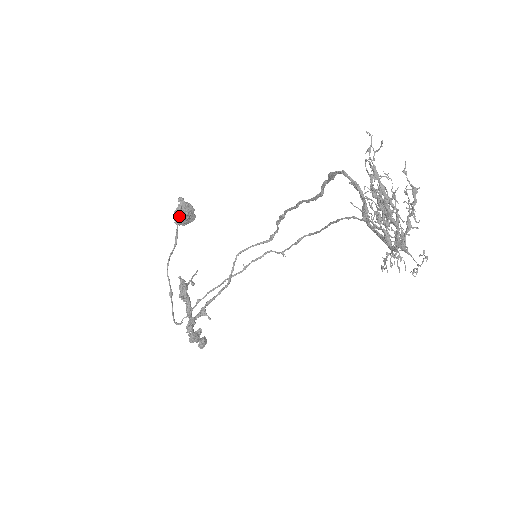
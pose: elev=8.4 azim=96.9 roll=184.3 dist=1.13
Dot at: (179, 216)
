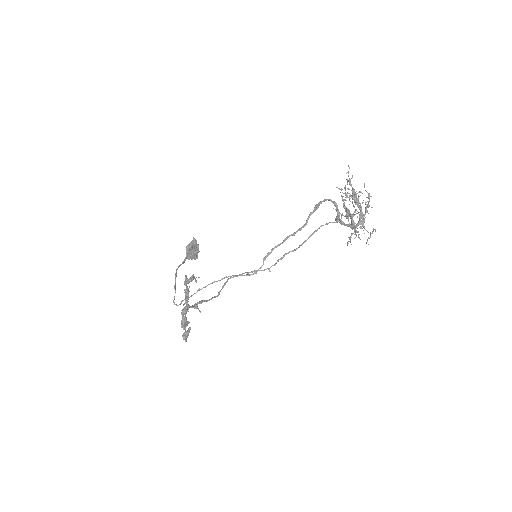
Dot at: (191, 247)
